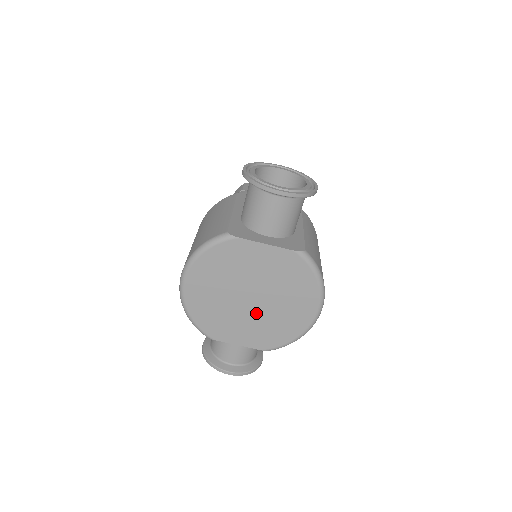
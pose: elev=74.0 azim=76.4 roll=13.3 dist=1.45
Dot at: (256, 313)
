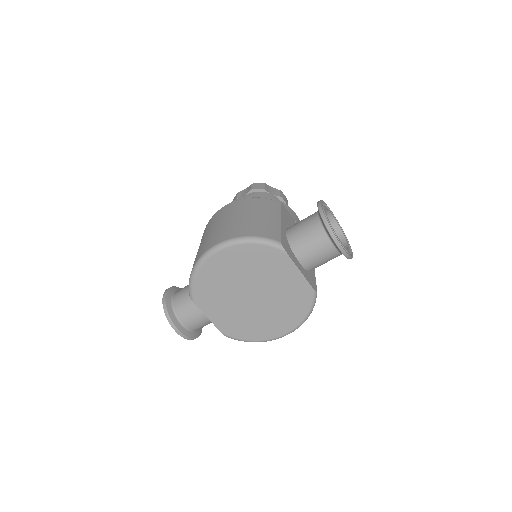
Dot at: (245, 307)
